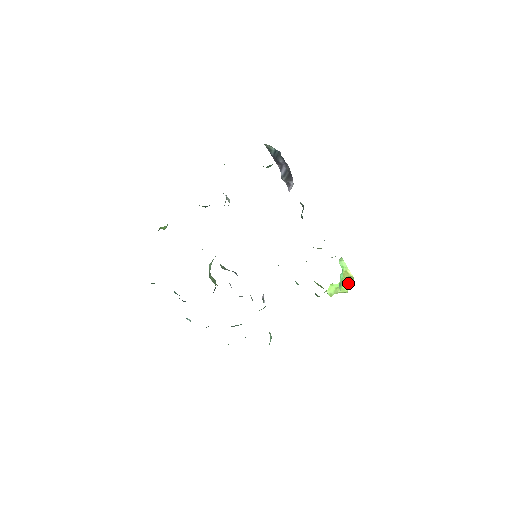
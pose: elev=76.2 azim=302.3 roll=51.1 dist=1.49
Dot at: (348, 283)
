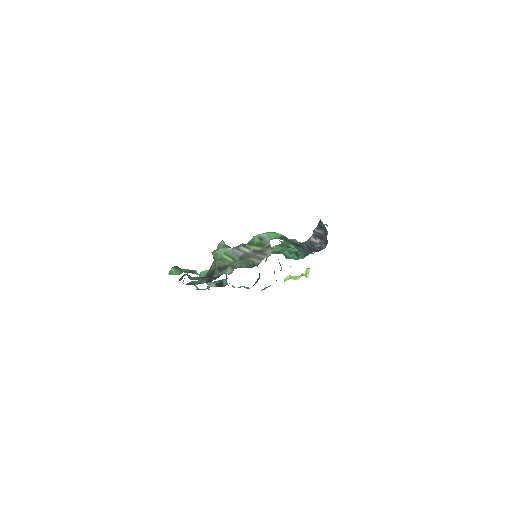
Dot at: occluded
